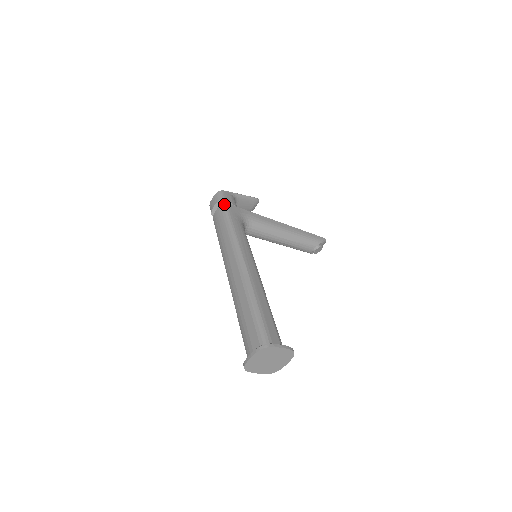
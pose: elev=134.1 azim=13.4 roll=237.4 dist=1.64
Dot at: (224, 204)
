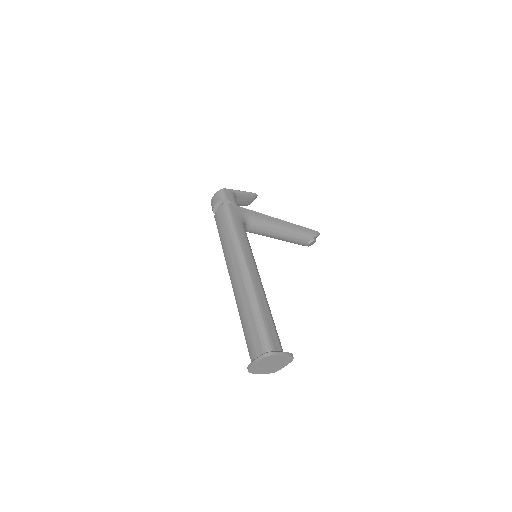
Dot at: (226, 204)
